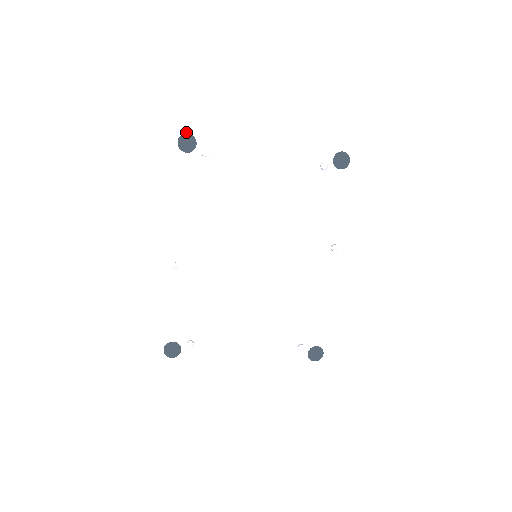
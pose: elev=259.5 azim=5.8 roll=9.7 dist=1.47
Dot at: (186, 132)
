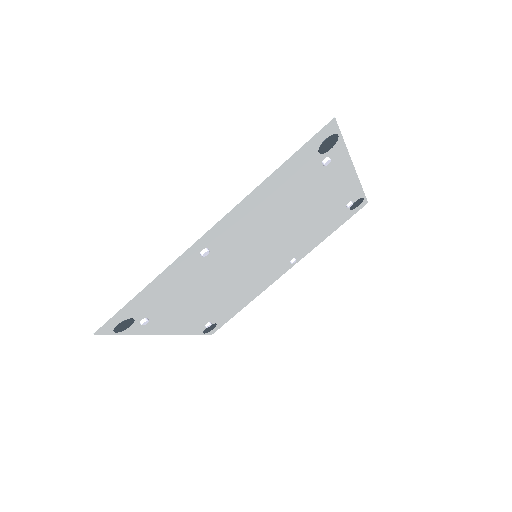
Dot at: (339, 133)
